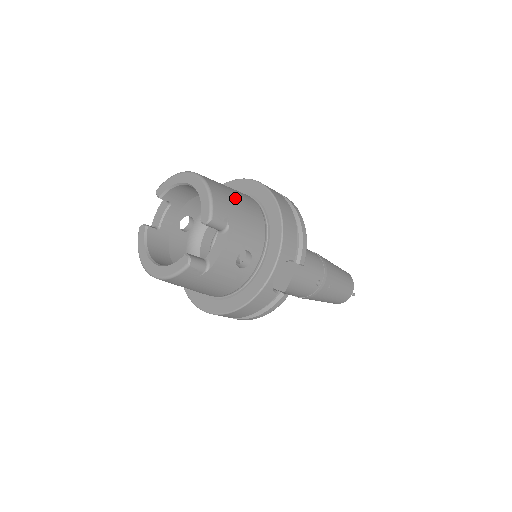
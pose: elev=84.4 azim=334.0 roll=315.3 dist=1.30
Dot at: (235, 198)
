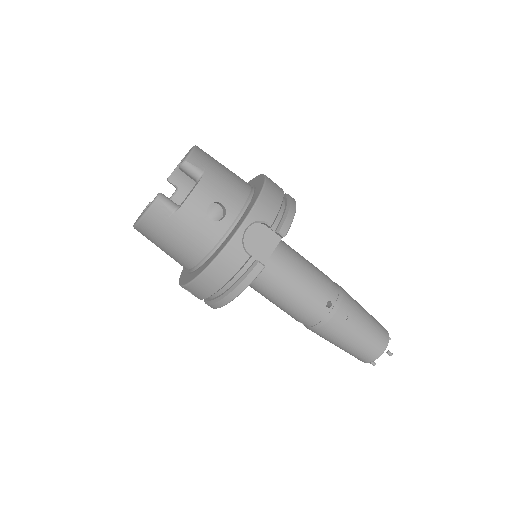
Dot at: (223, 166)
